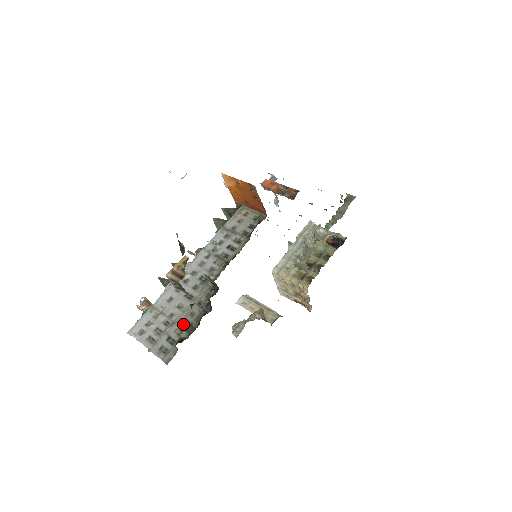
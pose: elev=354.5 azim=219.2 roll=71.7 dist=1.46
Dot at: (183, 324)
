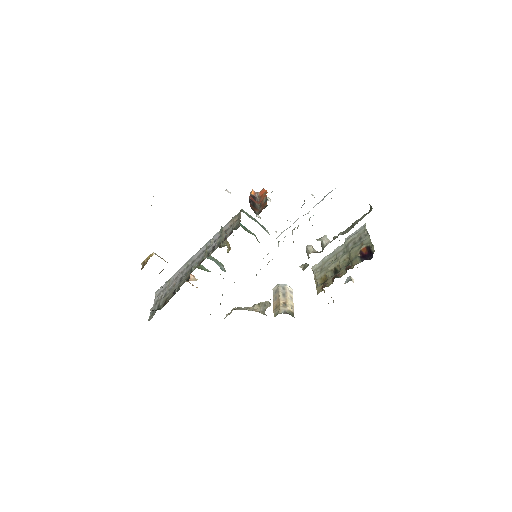
Dot at: (167, 298)
